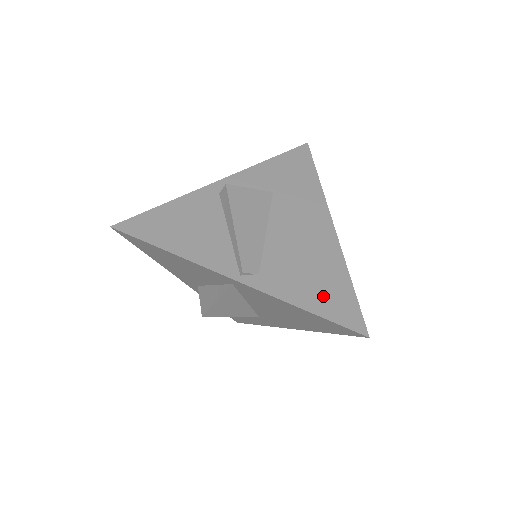
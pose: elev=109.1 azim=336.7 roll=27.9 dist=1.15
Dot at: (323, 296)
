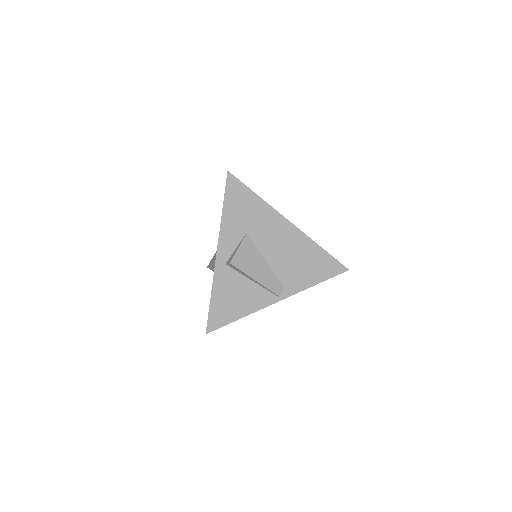
Dot at: (318, 270)
